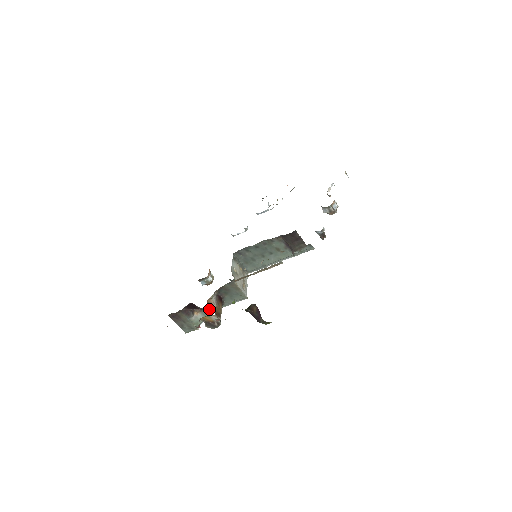
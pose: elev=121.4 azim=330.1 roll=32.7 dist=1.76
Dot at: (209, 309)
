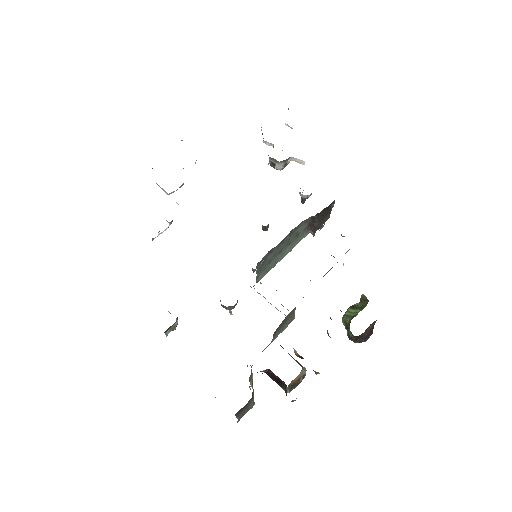
Dot at: (252, 365)
